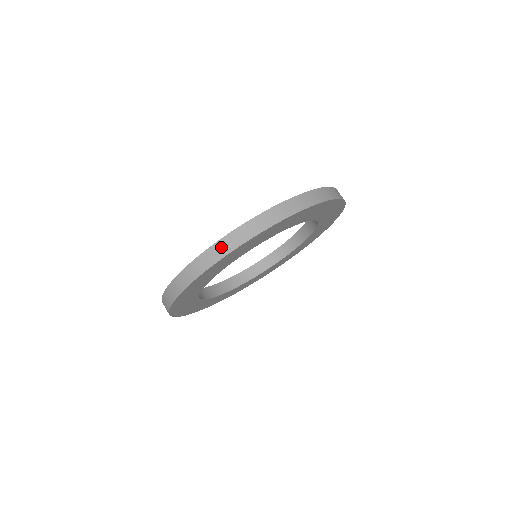
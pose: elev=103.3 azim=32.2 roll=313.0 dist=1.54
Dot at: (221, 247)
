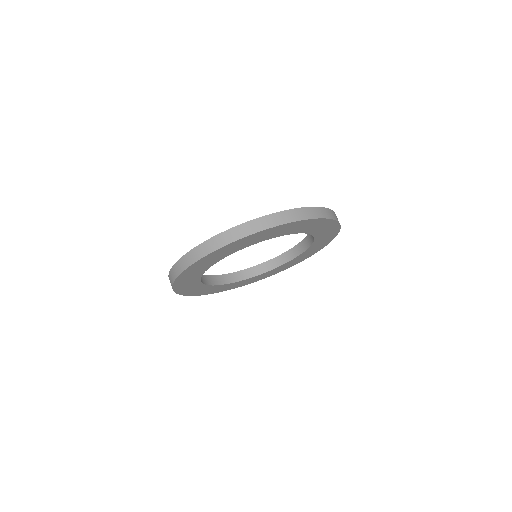
Dot at: (172, 275)
